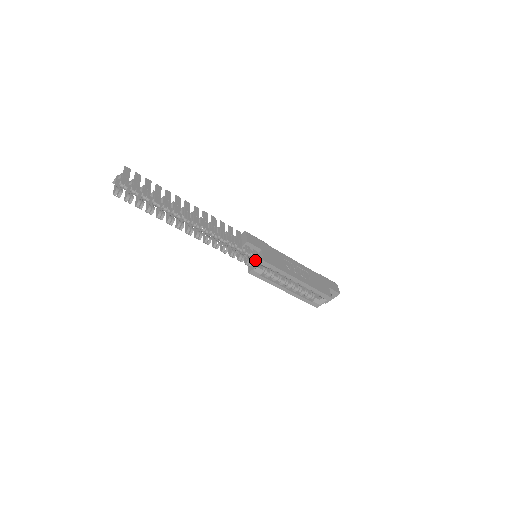
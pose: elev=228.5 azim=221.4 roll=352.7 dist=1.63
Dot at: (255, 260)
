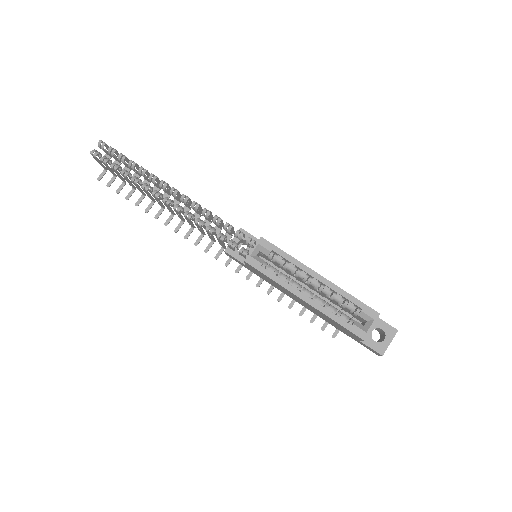
Dot at: (252, 244)
